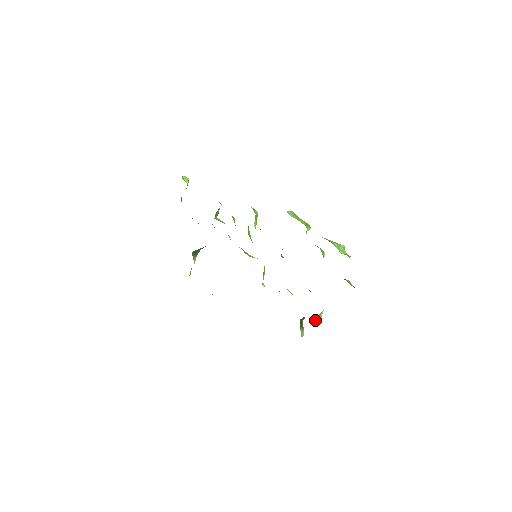
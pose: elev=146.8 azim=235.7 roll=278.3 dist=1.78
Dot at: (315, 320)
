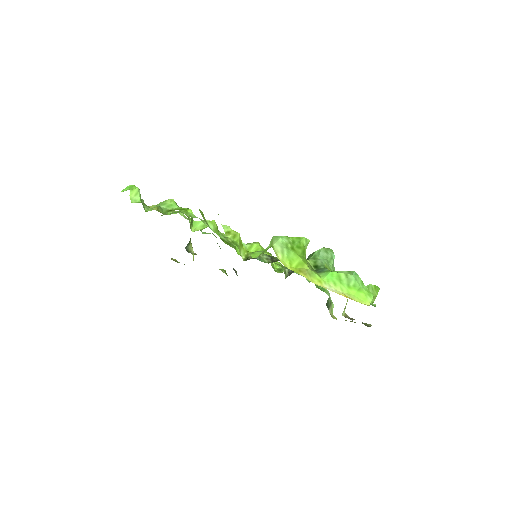
Dot at: (342, 314)
